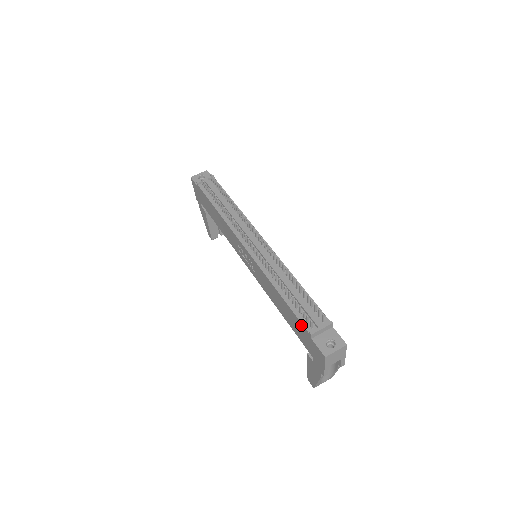
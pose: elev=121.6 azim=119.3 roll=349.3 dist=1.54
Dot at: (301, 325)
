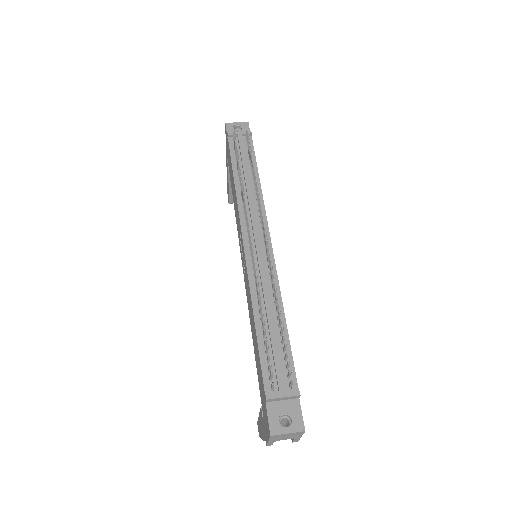
Dot at: (262, 378)
